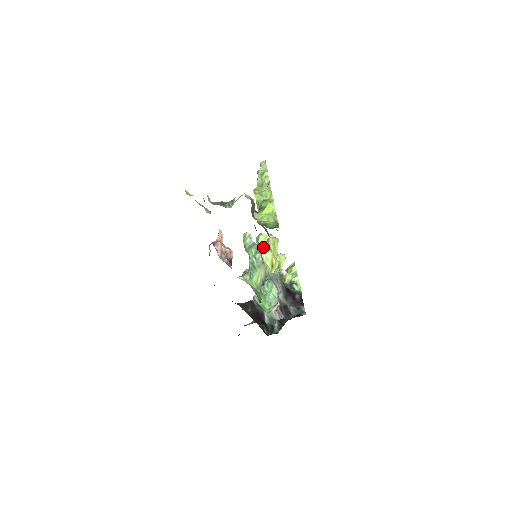
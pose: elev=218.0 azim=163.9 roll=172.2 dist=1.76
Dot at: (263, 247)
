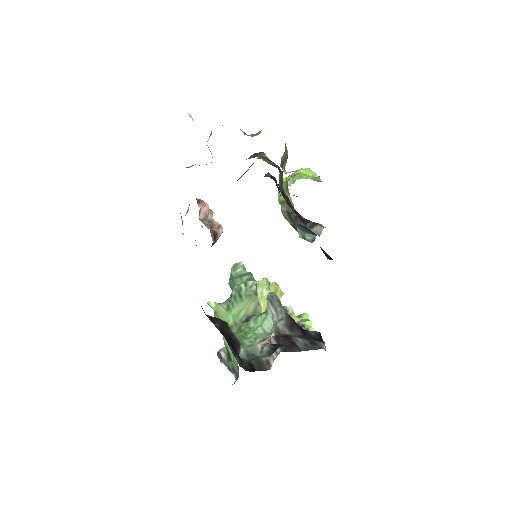
Dot at: (261, 280)
